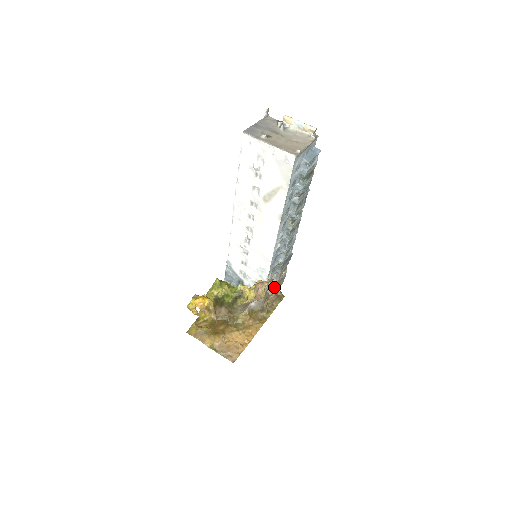
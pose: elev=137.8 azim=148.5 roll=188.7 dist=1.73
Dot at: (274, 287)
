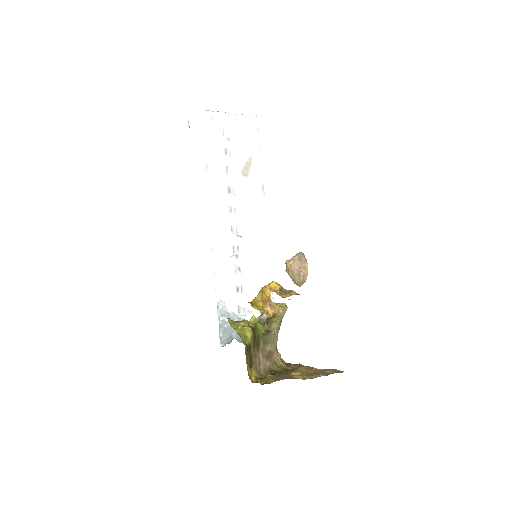
Dot at: occluded
